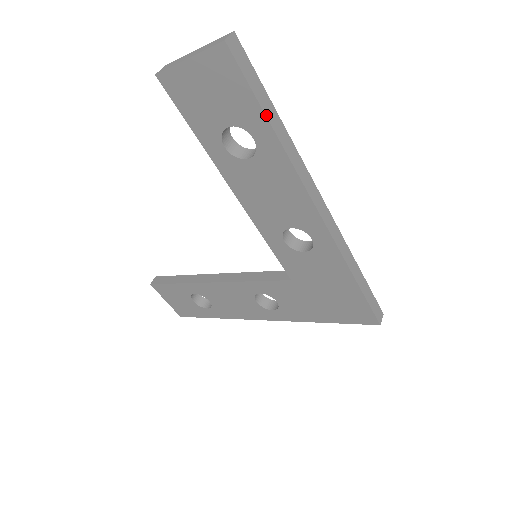
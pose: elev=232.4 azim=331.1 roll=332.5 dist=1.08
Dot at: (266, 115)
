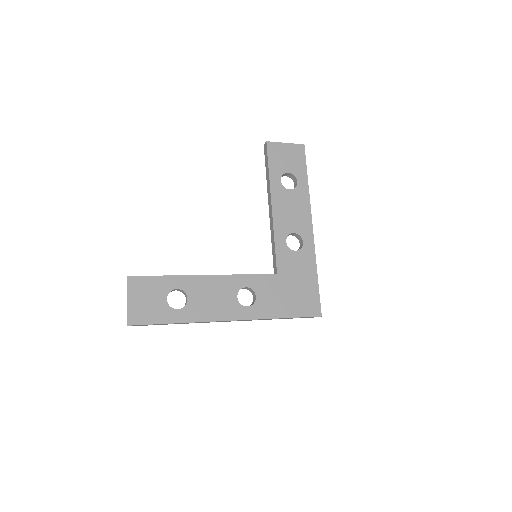
Dot at: (307, 175)
